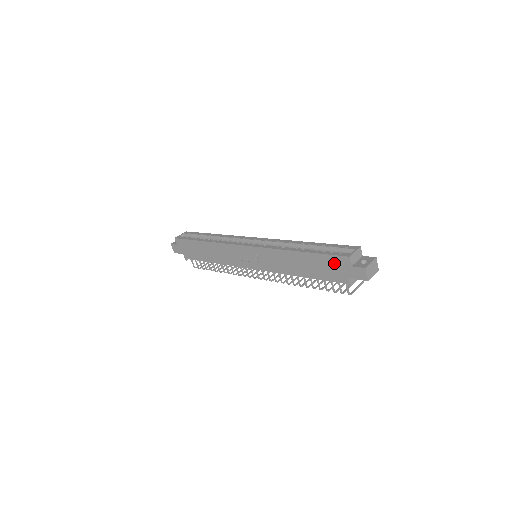
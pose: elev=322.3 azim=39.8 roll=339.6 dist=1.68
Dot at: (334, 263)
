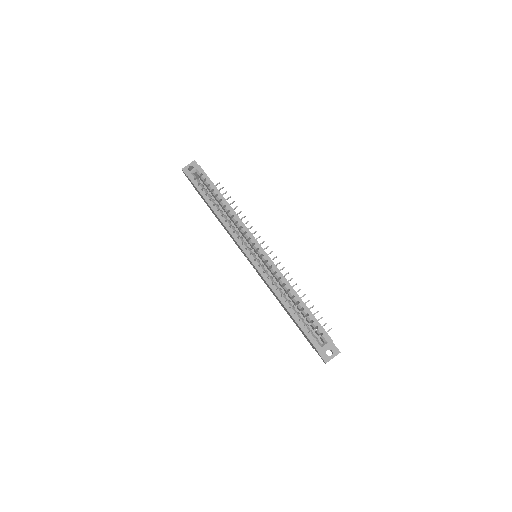
Dot at: occluded
